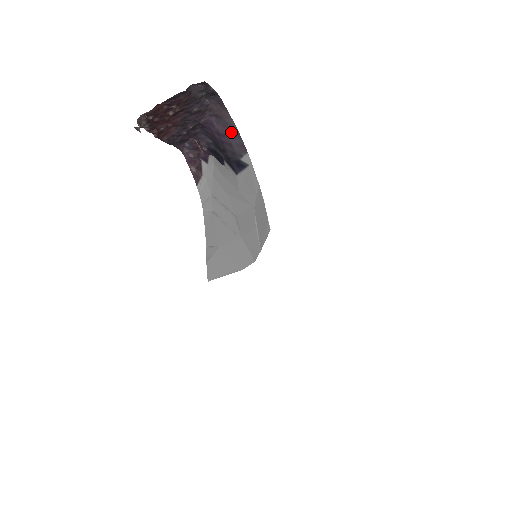
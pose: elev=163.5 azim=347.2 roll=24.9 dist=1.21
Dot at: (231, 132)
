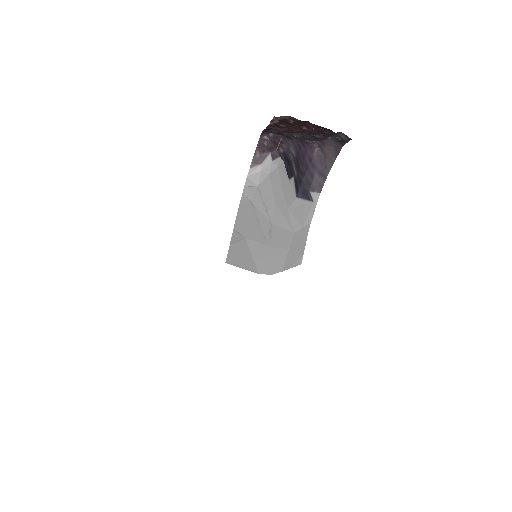
Dot at: (322, 170)
